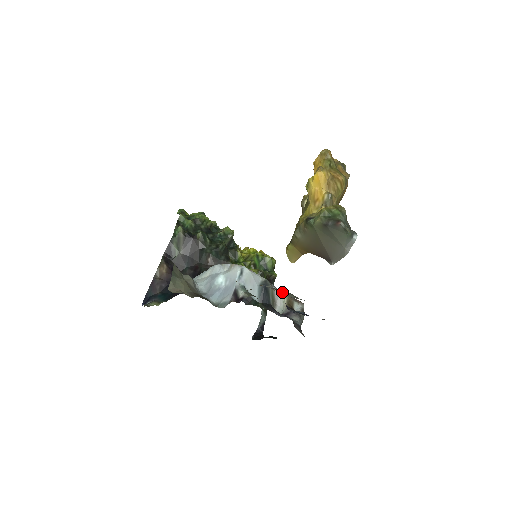
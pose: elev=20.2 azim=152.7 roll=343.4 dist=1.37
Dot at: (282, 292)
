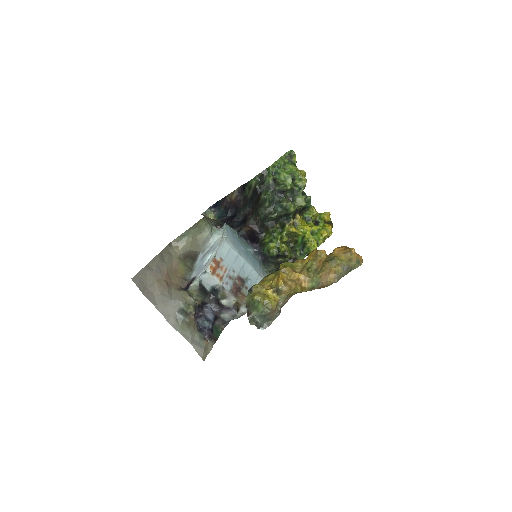
Dot at: (178, 316)
